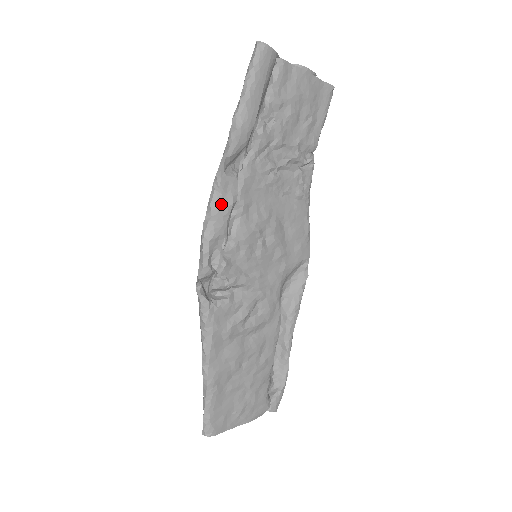
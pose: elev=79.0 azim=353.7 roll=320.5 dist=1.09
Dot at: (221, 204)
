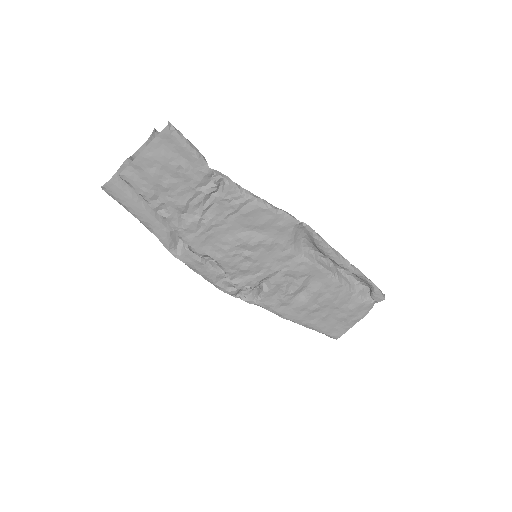
Dot at: (196, 267)
